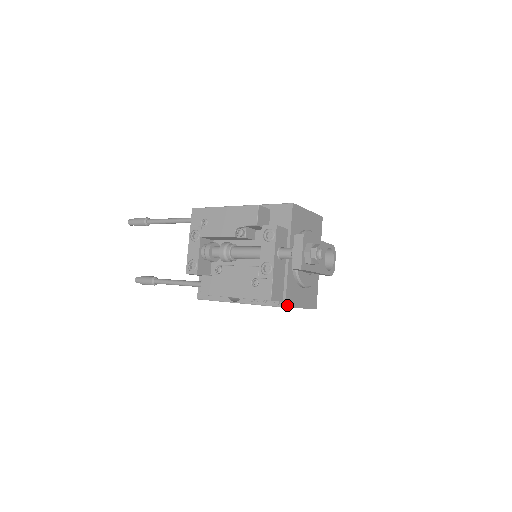
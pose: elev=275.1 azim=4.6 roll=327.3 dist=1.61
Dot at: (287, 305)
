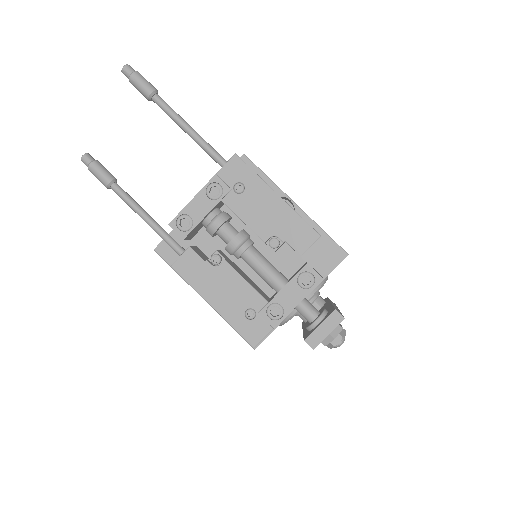
Dot at: (257, 346)
